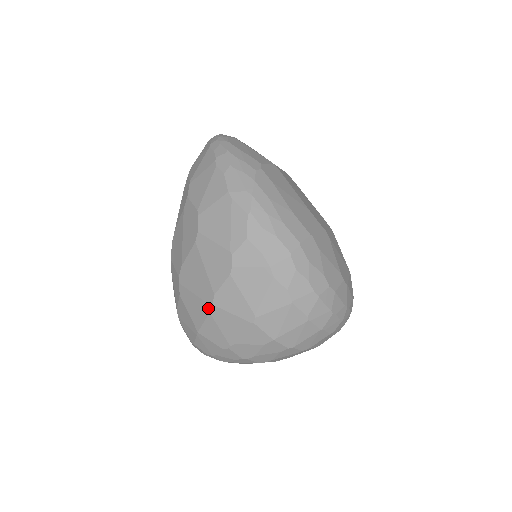
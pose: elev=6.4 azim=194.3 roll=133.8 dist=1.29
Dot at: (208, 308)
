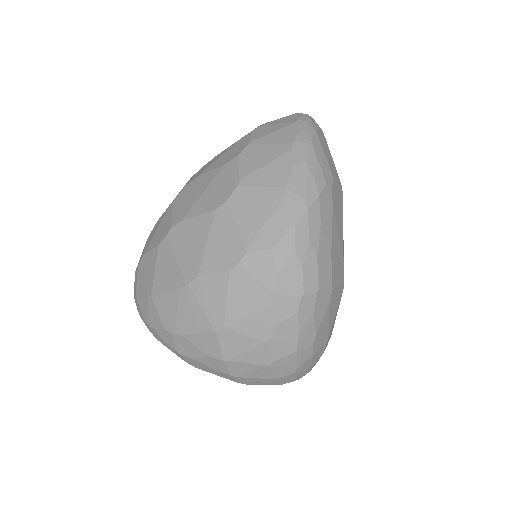
Dot at: (181, 283)
